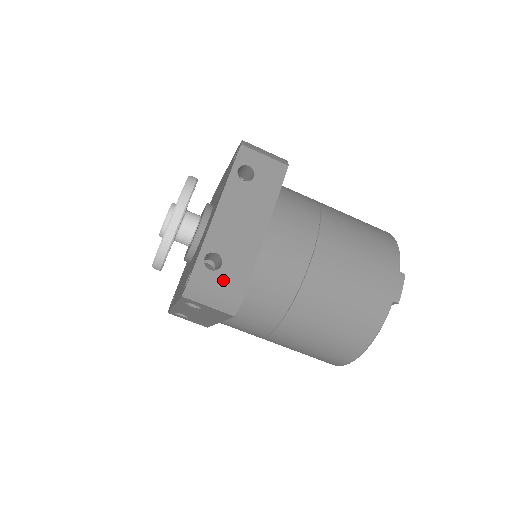
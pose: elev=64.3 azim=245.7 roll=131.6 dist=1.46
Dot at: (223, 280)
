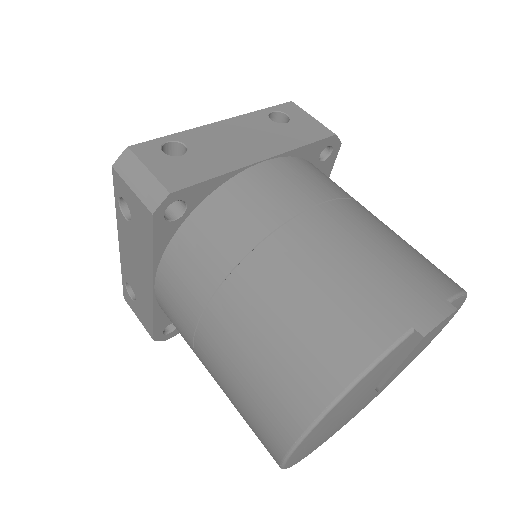
Dot at: (169, 166)
